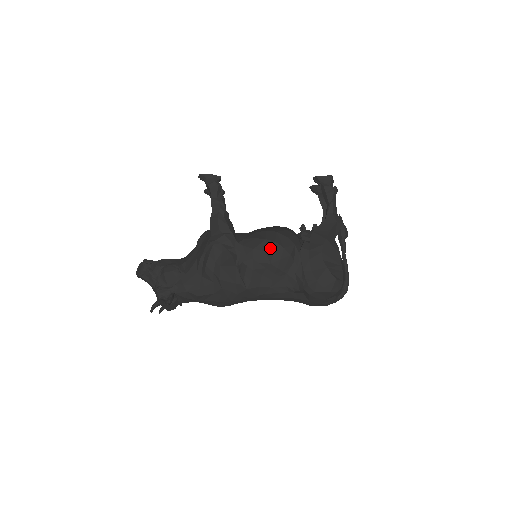
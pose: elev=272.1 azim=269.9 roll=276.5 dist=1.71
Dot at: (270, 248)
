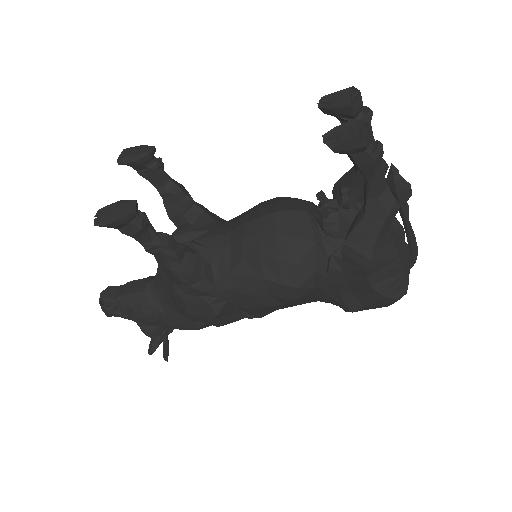
Dot at: (276, 292)
